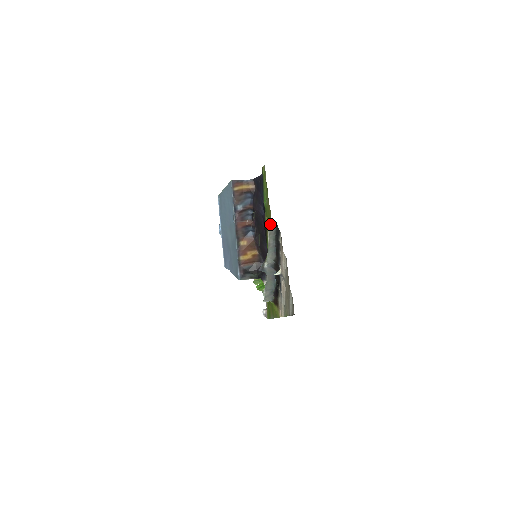
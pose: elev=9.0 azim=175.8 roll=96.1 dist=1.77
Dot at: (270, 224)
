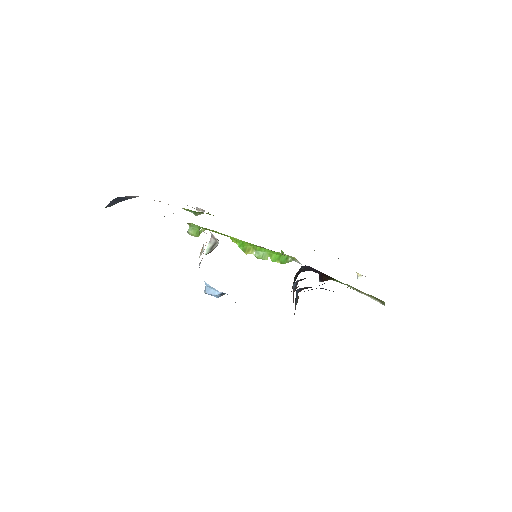
Dot at: occluded
